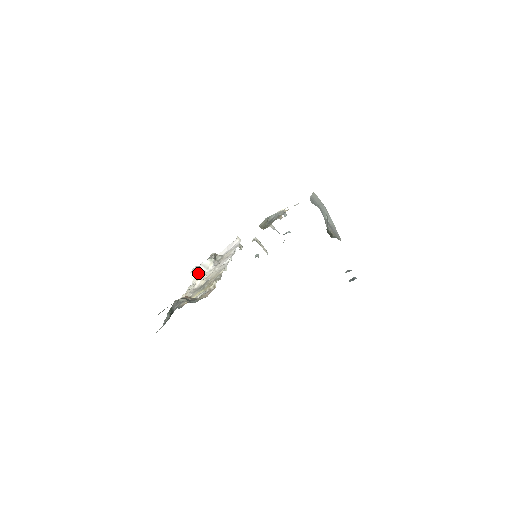
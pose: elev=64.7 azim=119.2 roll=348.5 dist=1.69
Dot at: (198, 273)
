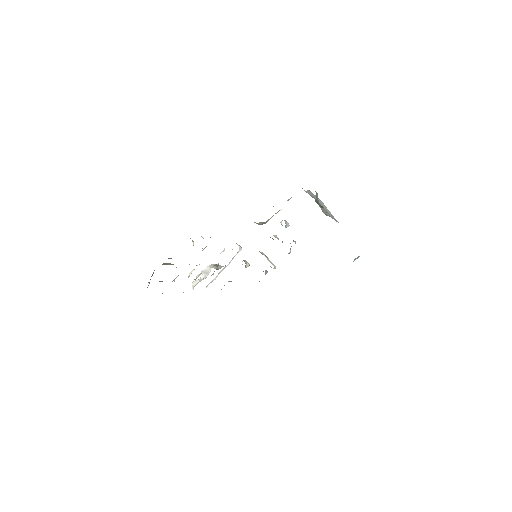
Dot at: (199, 281)
